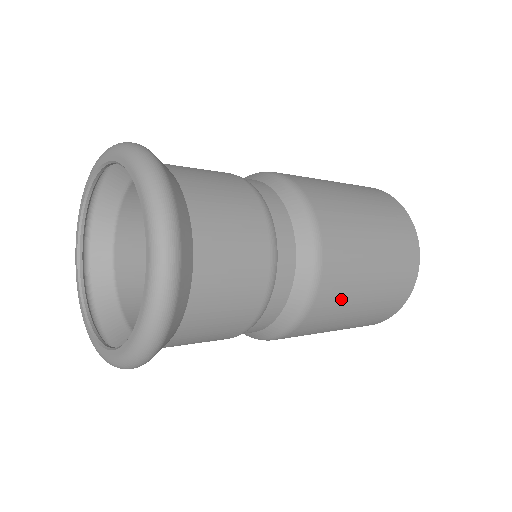
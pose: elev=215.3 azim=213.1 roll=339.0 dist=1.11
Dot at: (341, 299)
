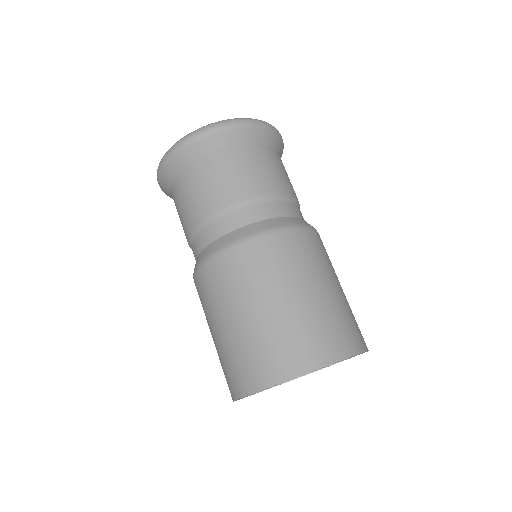
Dot at: (291, 261)
